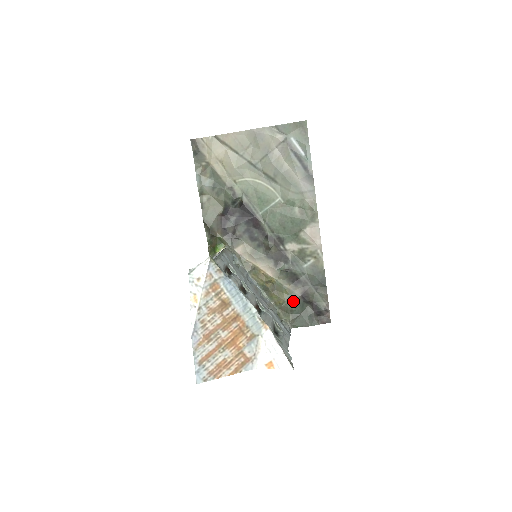
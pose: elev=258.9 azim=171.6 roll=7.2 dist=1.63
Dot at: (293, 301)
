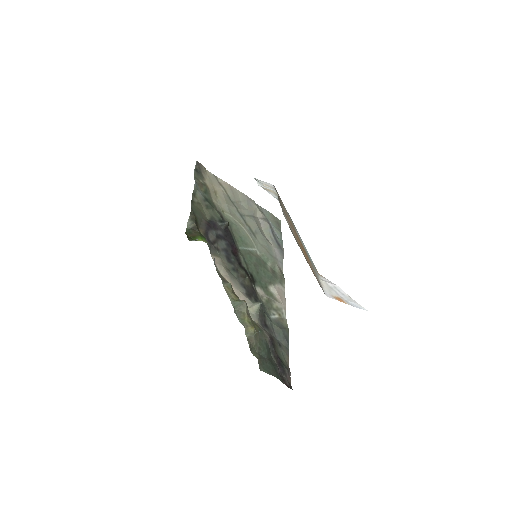
Dot at: (263, 339)
